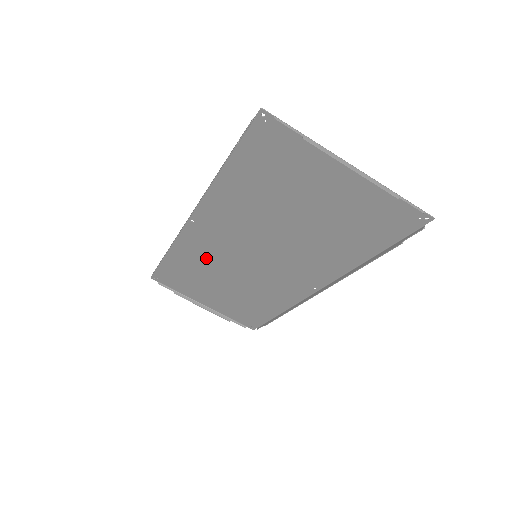
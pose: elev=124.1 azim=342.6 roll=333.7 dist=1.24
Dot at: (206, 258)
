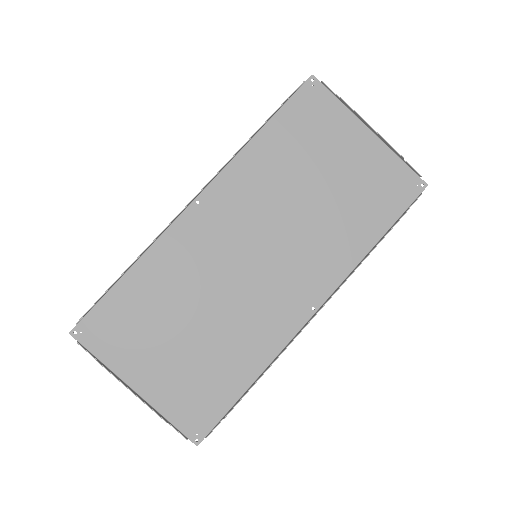
Dot at: (187, 269)
